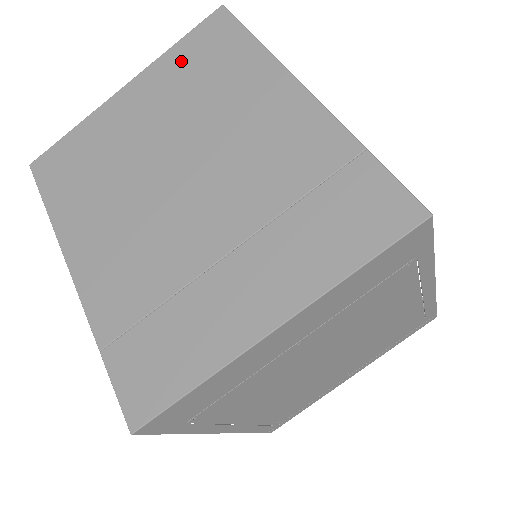
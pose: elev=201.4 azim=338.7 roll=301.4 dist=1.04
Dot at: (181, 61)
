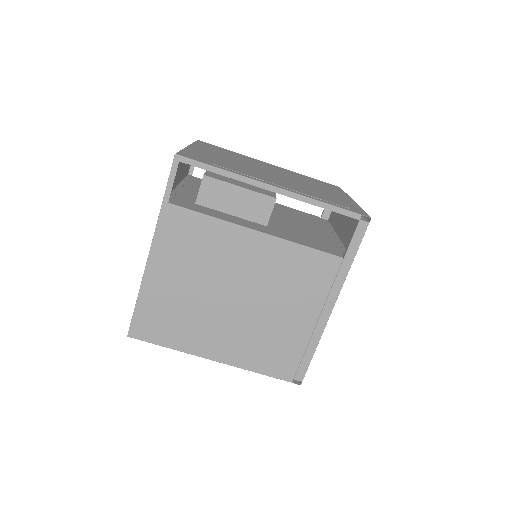
Dot at: occluded
